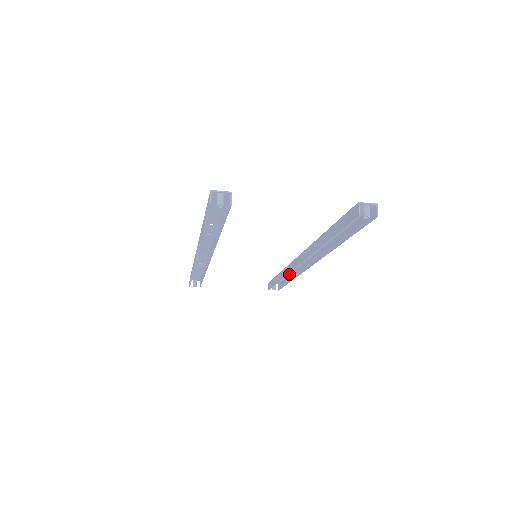
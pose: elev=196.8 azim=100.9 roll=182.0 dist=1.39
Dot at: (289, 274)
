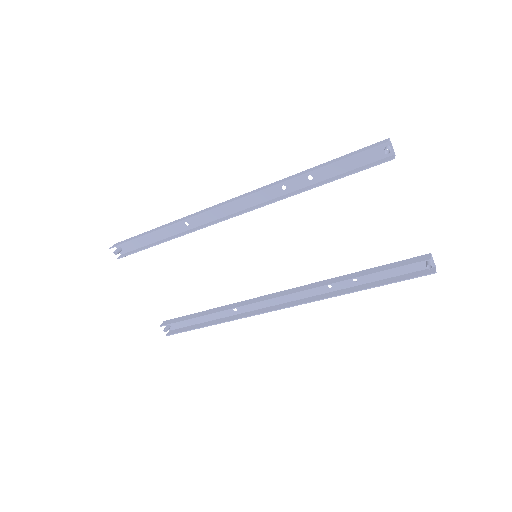
Dot at: (212, 320)
